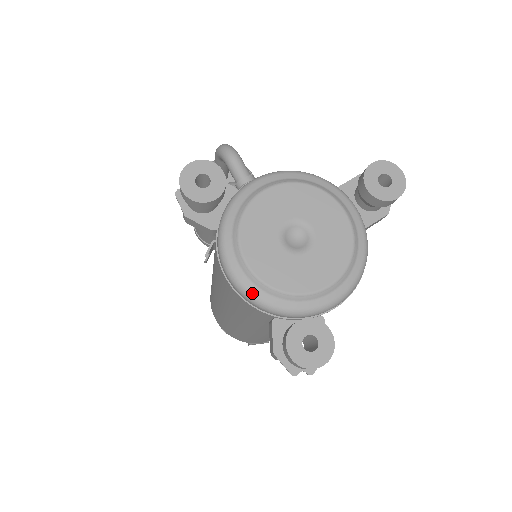
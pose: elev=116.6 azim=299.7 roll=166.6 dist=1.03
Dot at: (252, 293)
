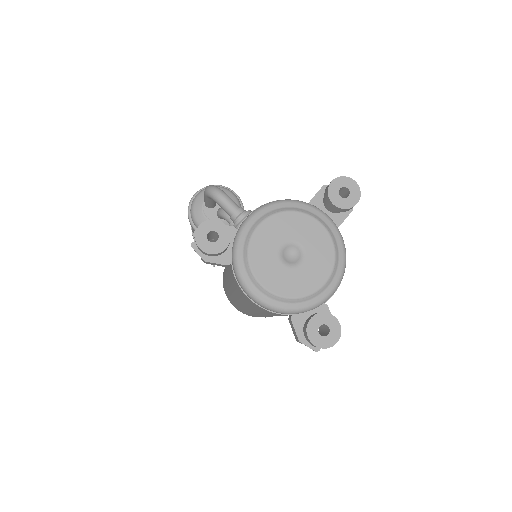
Dot at: (272, 305)
